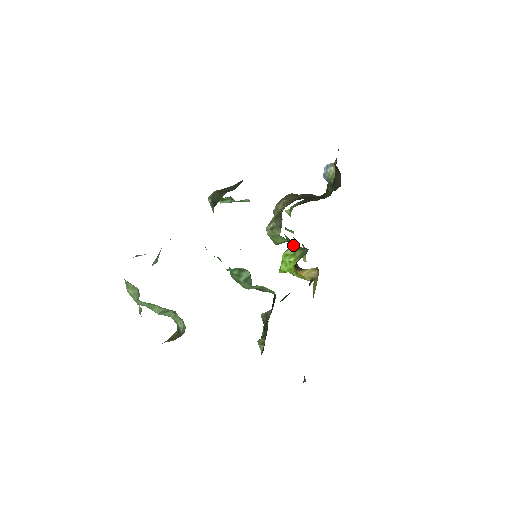
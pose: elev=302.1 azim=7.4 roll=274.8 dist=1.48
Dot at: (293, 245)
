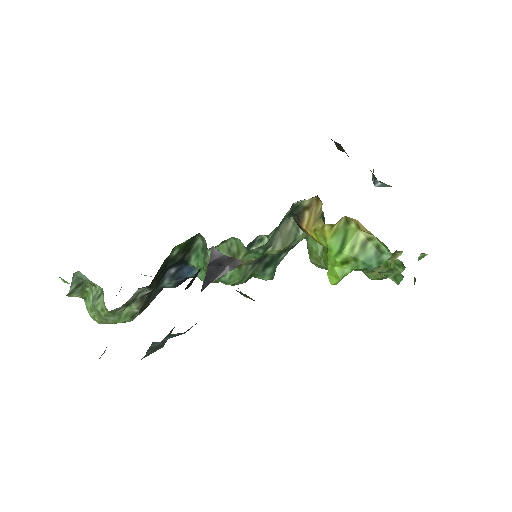
Dot at: occluded
